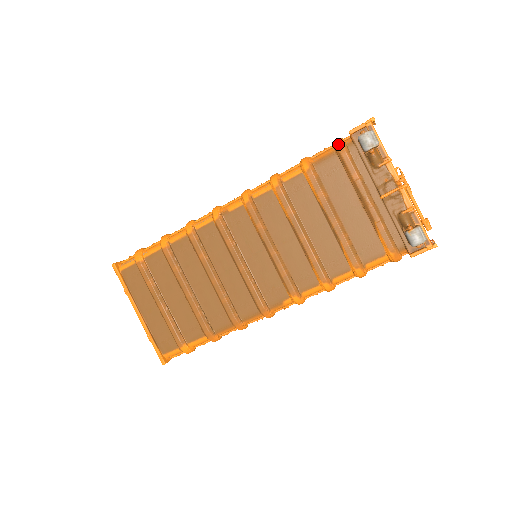
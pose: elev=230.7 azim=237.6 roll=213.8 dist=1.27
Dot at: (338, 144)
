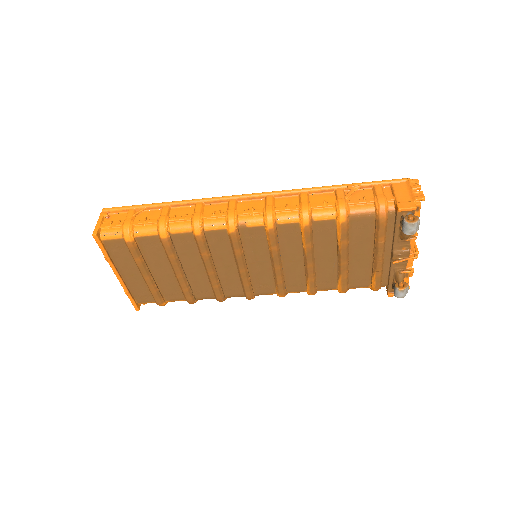
Dot at: (382, 210)
